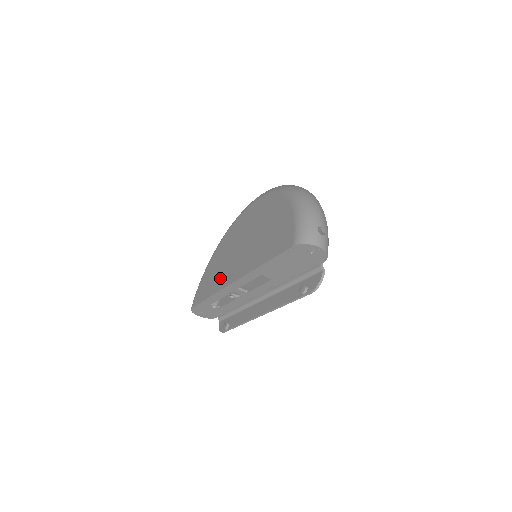
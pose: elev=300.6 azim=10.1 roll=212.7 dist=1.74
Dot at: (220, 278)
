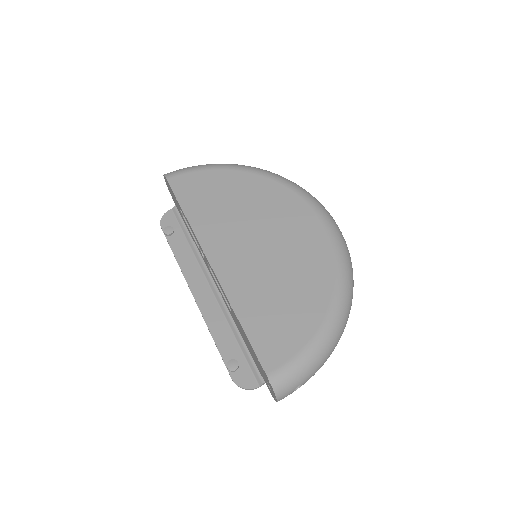
Dot at: (212, 223)
